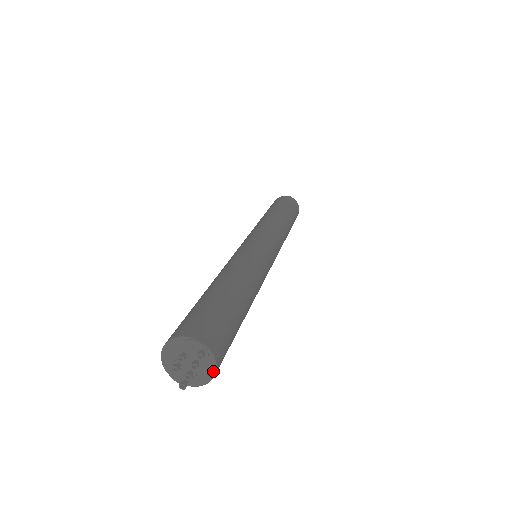
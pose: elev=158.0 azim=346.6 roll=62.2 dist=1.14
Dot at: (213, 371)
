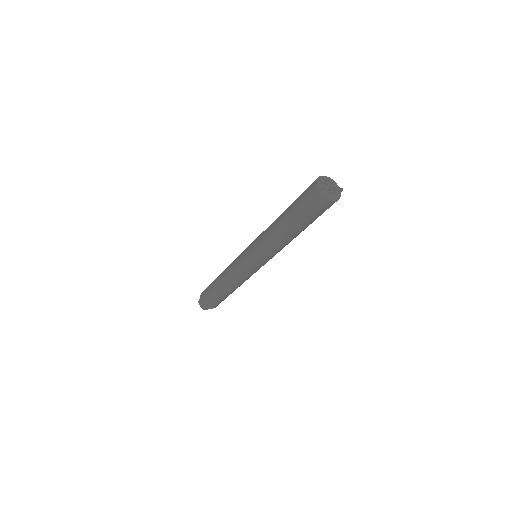
Dot at: (336, 199)
